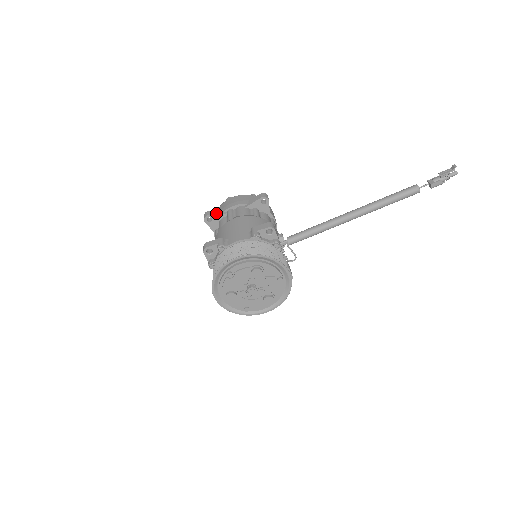
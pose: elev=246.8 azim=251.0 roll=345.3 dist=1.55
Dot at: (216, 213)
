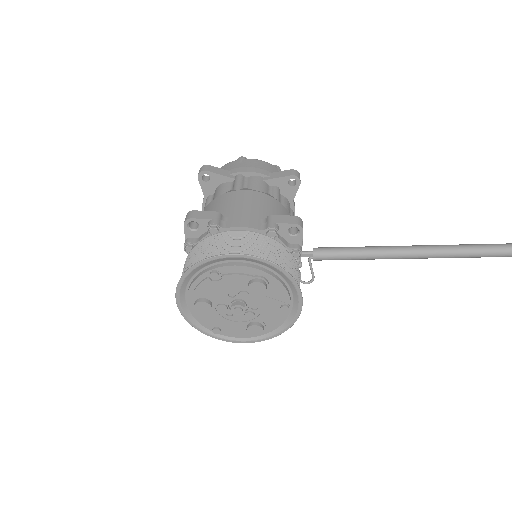
Dot at: (219, 172)
